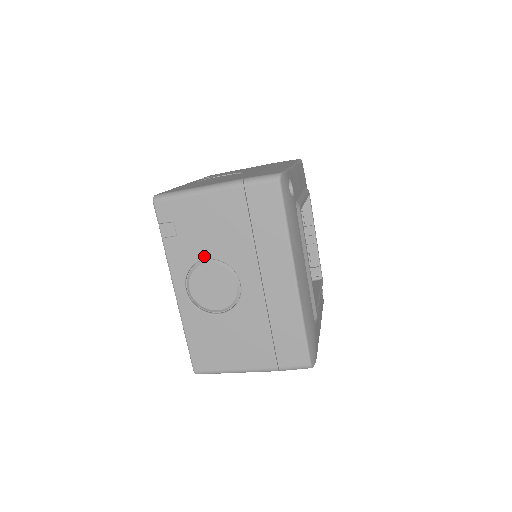
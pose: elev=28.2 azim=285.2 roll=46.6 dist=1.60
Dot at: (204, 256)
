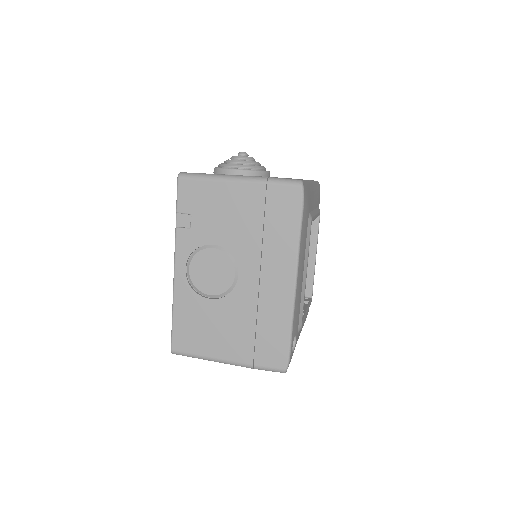
Dot at: occluded
